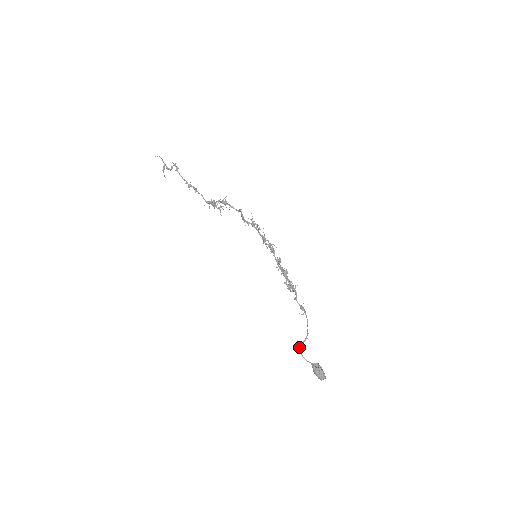
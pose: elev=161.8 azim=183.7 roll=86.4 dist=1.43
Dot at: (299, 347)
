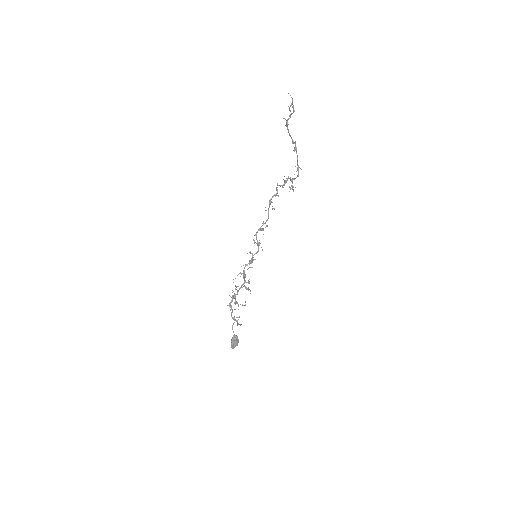
Dot at: occluded
